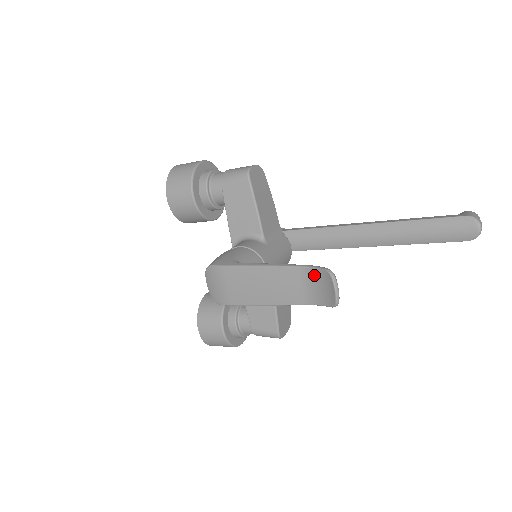
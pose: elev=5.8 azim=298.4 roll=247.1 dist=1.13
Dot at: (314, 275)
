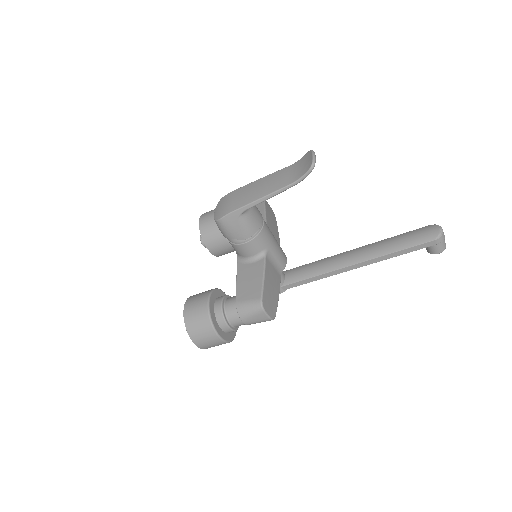
Dot at: (299, 162)
